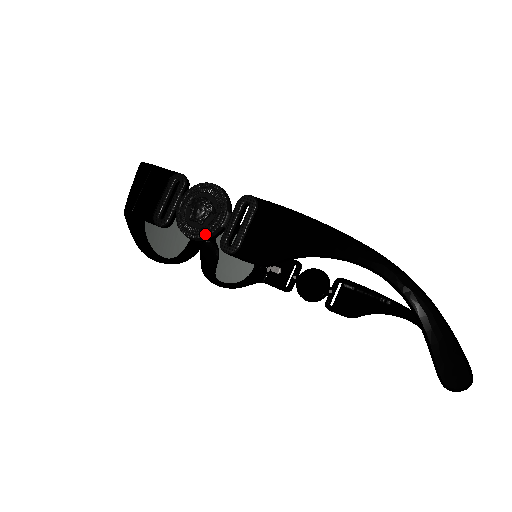
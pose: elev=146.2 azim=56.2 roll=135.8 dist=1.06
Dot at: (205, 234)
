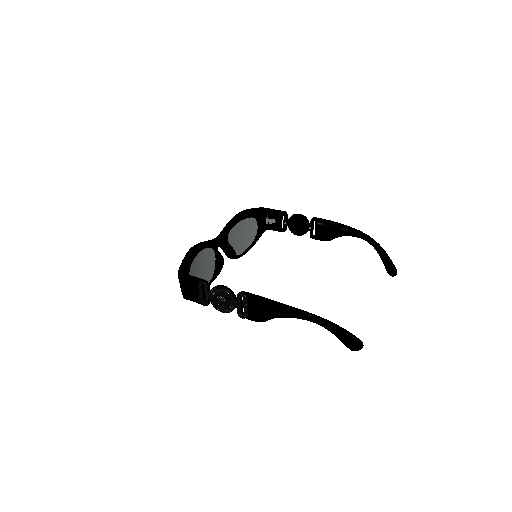
Dot at: (229, 312)
